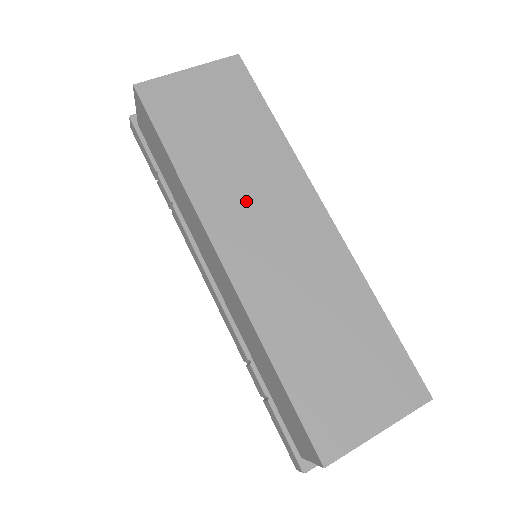
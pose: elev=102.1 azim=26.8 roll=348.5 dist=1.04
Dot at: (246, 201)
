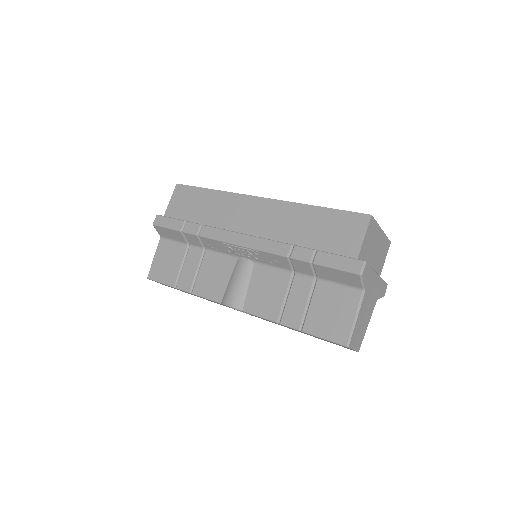
Dot at: occluded
